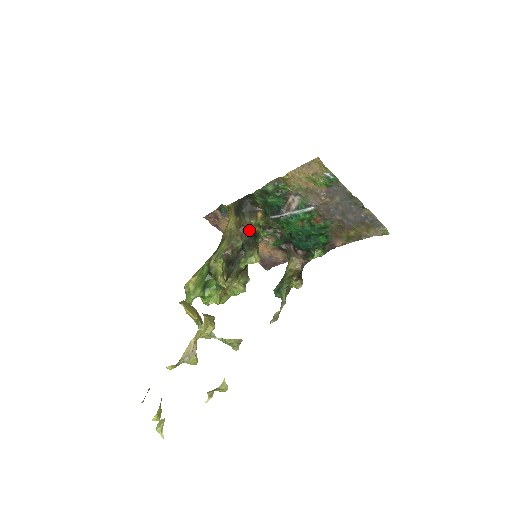
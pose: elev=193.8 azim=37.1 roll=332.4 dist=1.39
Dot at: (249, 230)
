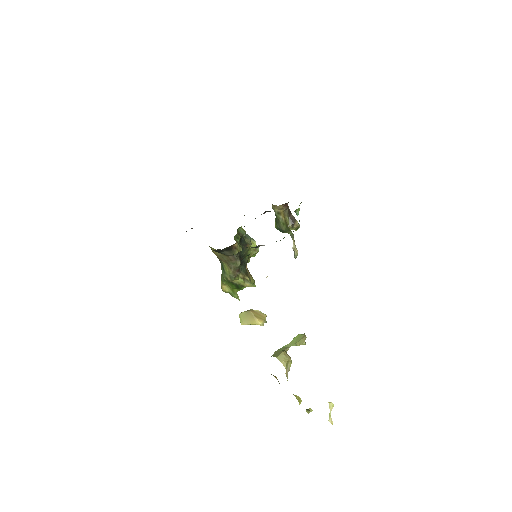
Dot at: occluded
